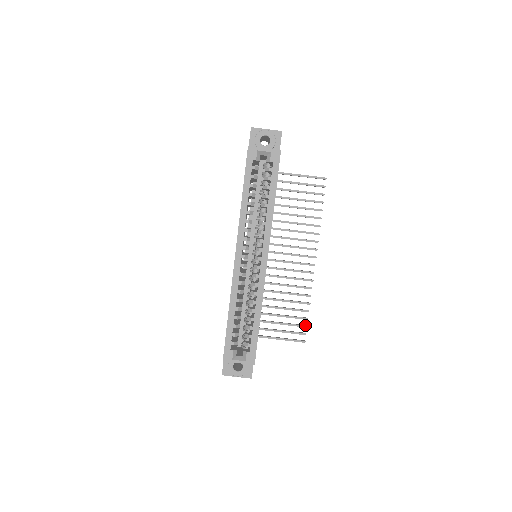
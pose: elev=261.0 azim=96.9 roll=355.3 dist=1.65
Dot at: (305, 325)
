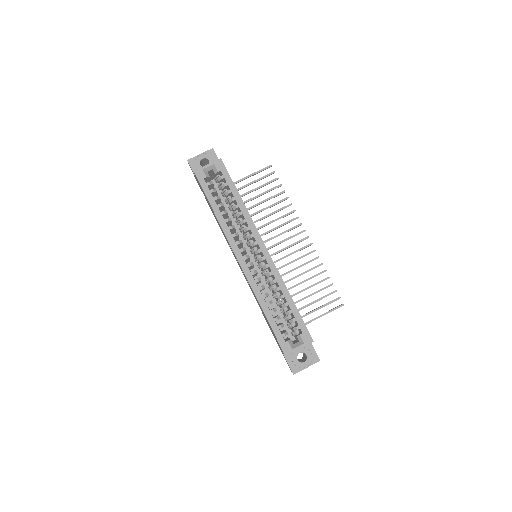
Dot at: occluded
